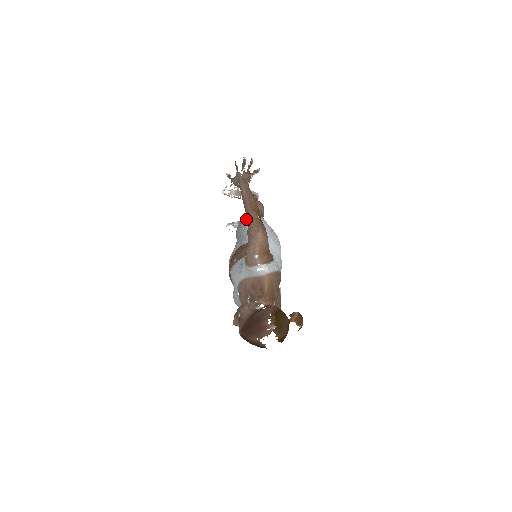
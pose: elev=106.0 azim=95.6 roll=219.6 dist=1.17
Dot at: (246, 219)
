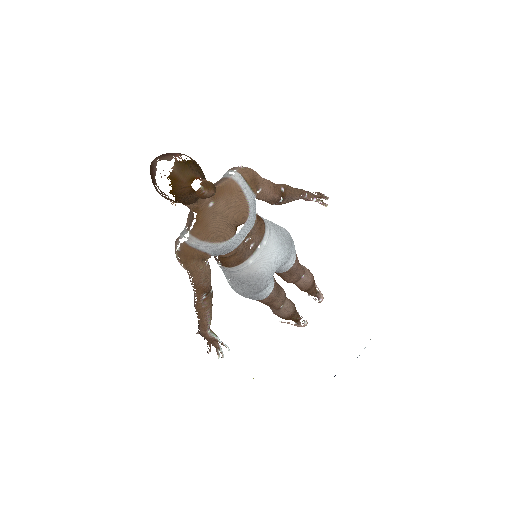
Dot at: occluded
